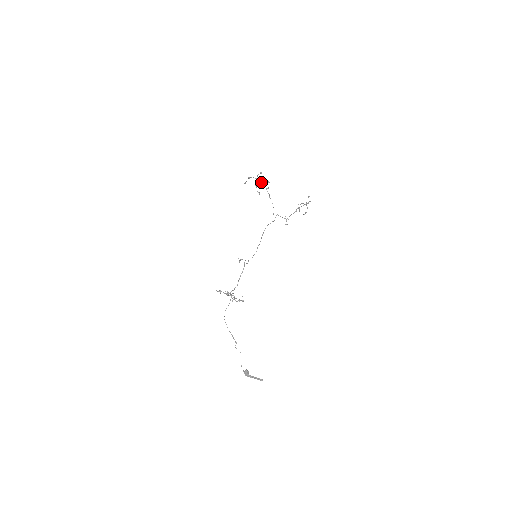
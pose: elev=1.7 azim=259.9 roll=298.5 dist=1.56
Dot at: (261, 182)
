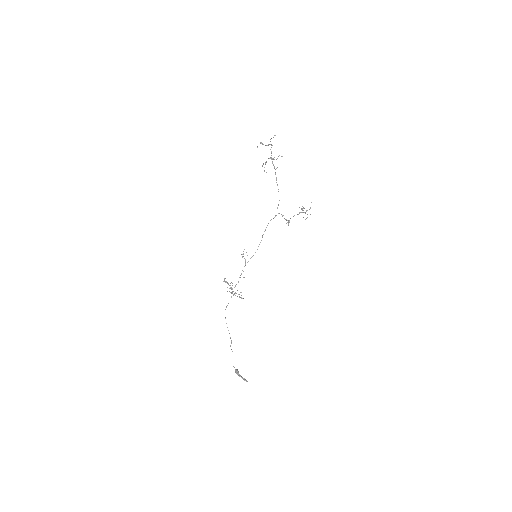
Dot at: (271, 157)
